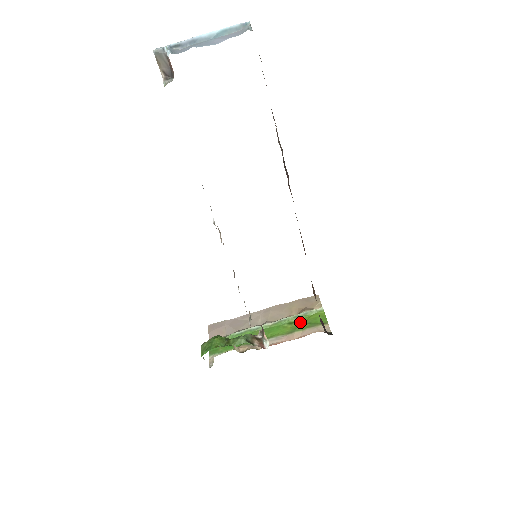
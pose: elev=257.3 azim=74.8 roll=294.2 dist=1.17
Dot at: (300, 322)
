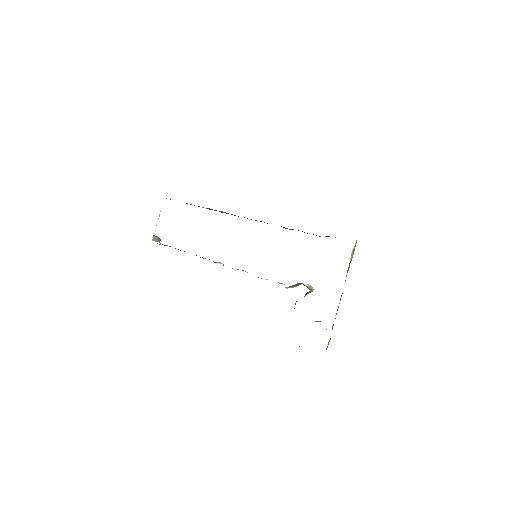
Dot at: occluded
